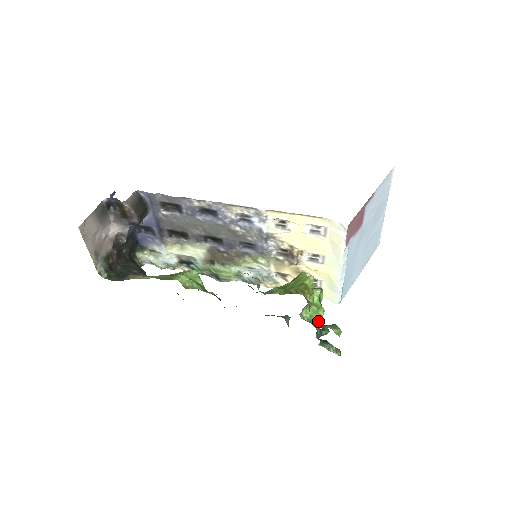
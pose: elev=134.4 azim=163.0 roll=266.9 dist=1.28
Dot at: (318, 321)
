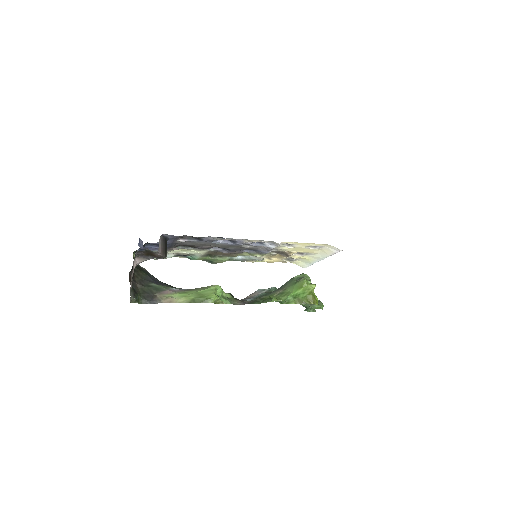
Dot at: occluded
